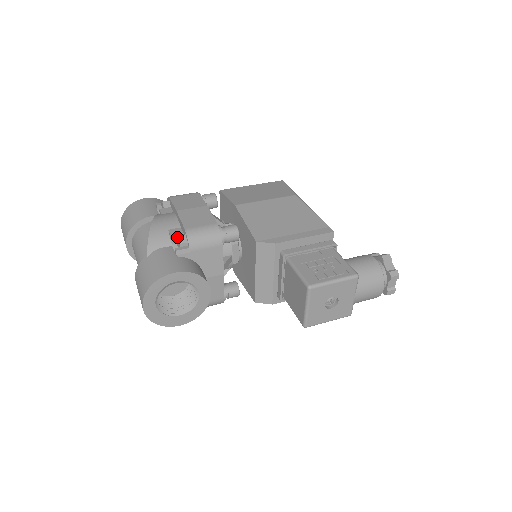
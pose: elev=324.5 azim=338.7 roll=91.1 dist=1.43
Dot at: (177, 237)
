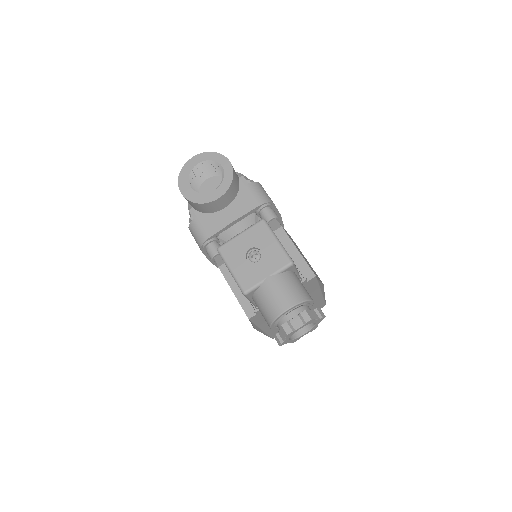
Dot at: occluded
